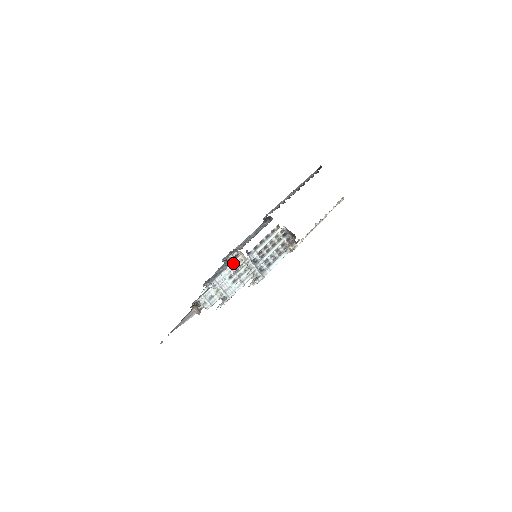
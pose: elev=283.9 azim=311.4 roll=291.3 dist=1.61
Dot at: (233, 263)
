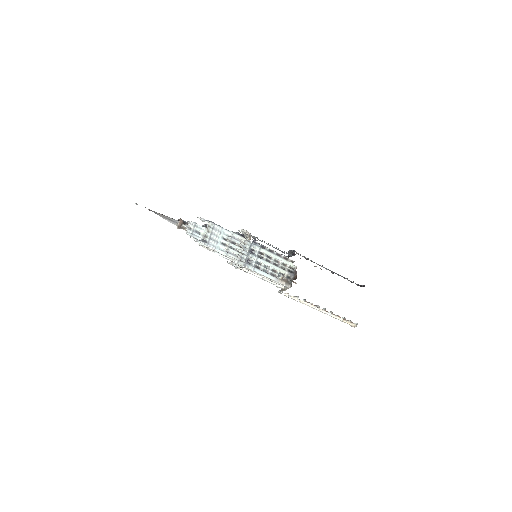
Dot at: (238, 235)
